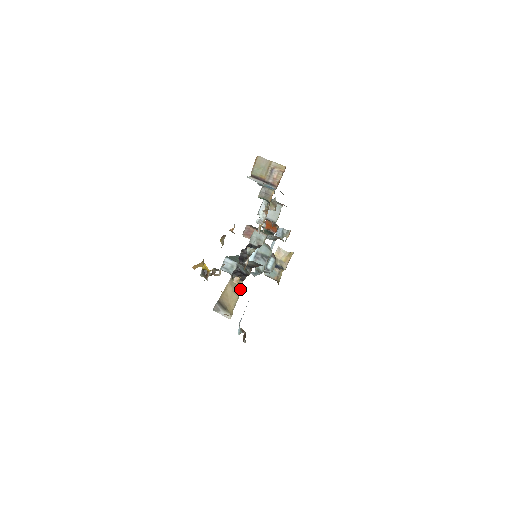
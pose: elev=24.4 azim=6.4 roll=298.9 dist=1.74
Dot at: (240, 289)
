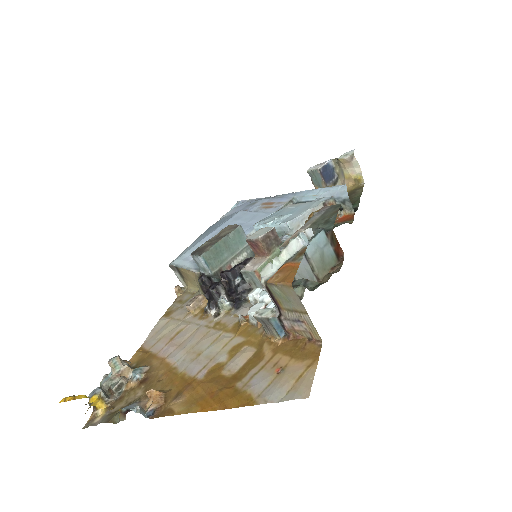
Dot at: occluded
